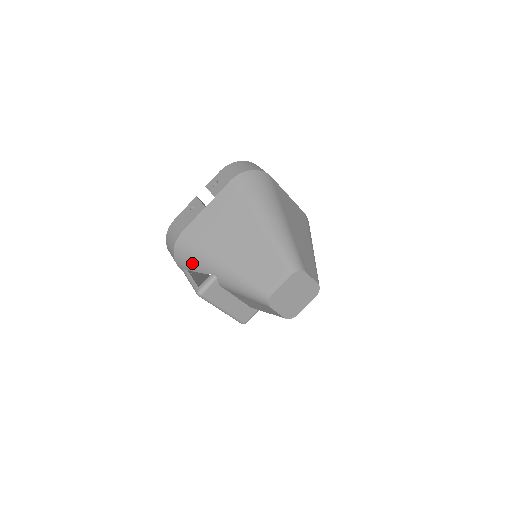
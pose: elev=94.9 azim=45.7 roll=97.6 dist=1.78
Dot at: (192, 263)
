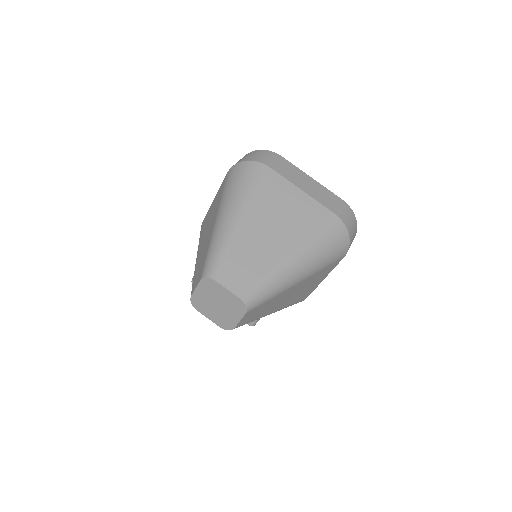
Dot at: occluded
